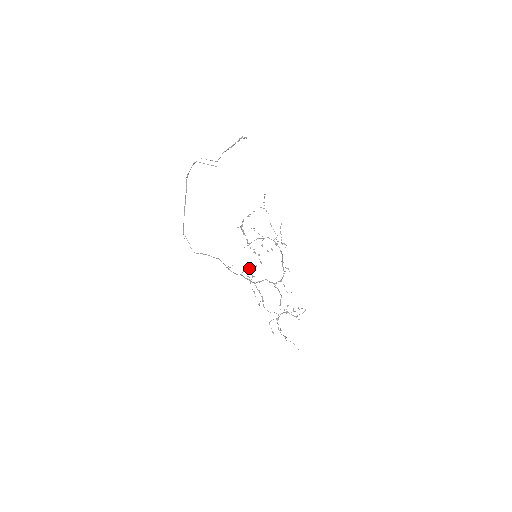
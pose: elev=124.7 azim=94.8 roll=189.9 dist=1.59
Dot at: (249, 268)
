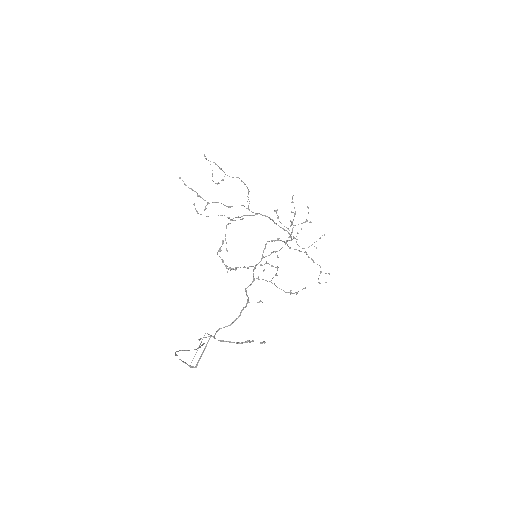
Dot at: occluded
